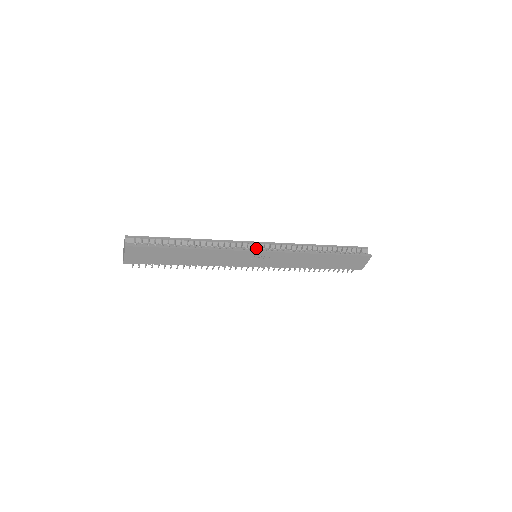
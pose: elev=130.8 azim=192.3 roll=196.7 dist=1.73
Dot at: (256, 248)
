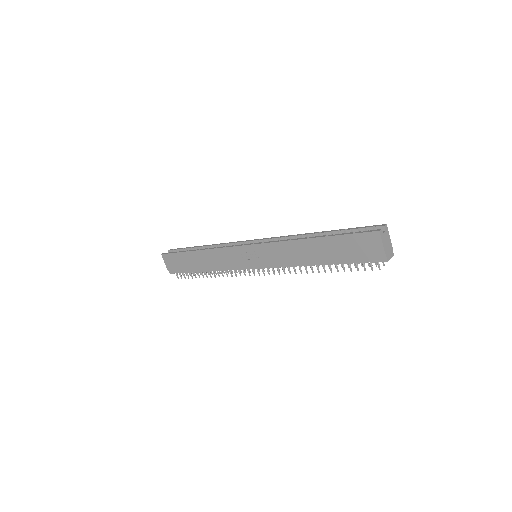
Dot at: occluded
